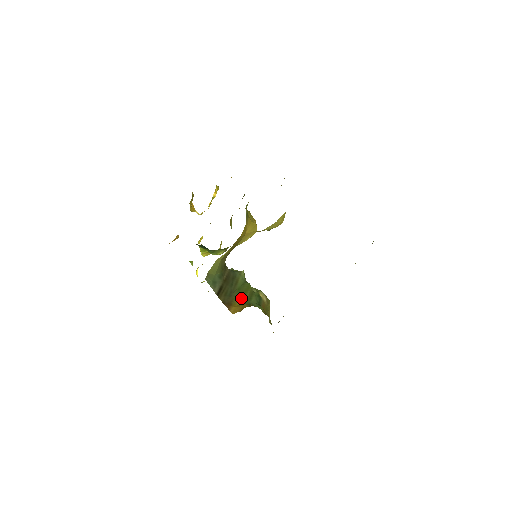
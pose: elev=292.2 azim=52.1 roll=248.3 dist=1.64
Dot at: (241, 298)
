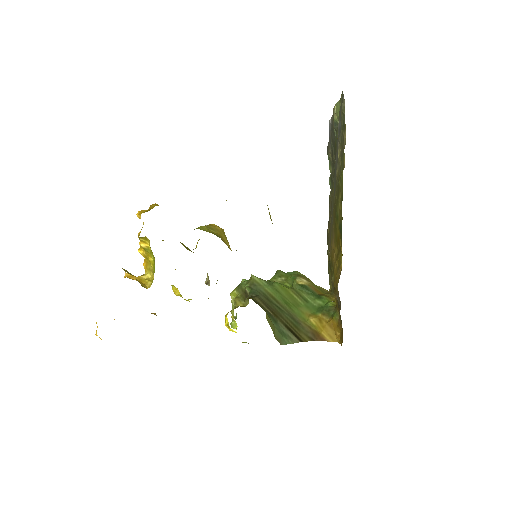
Dot at: (303, 311)
